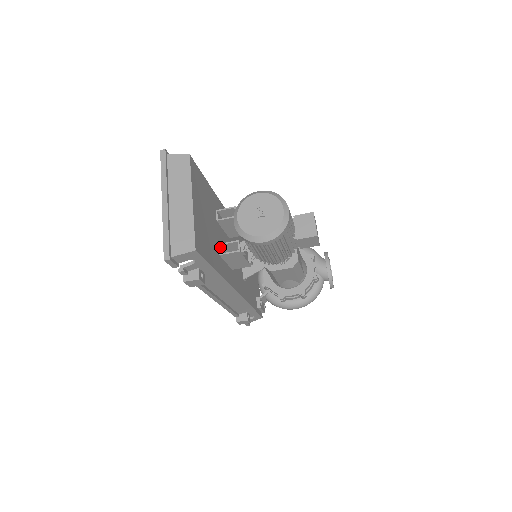
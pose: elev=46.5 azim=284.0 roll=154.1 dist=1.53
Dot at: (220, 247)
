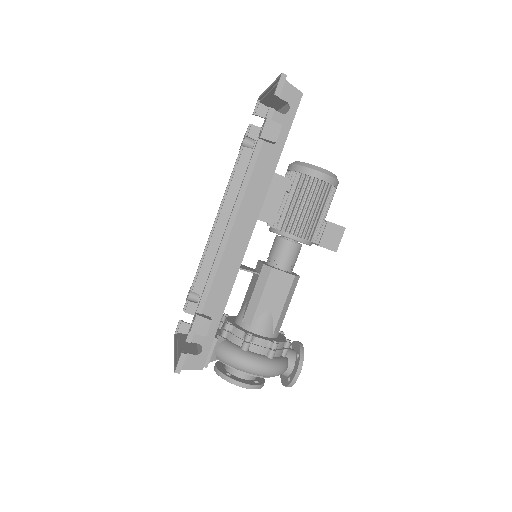
Dot at: occluded
